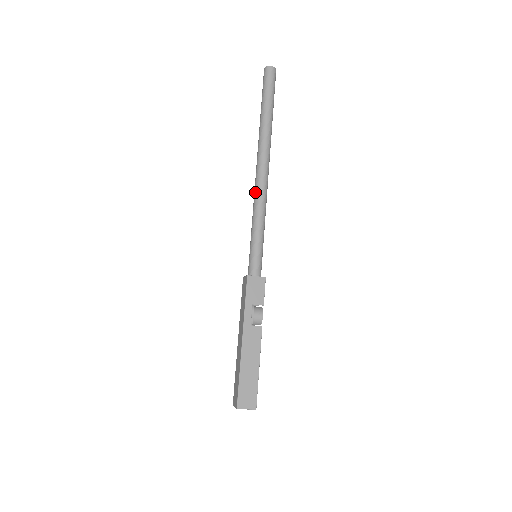
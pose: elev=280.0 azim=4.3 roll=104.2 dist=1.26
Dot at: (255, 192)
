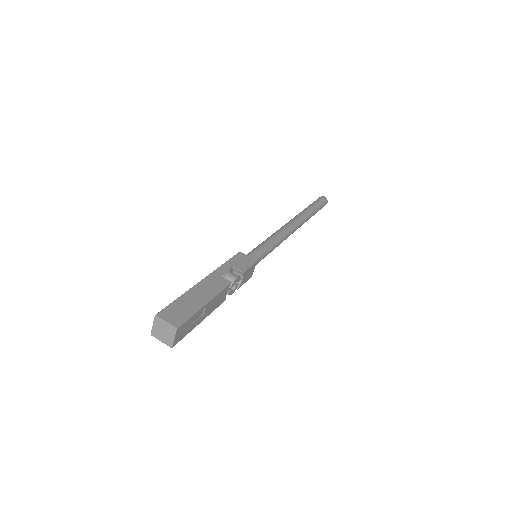
Dot at: occluded
